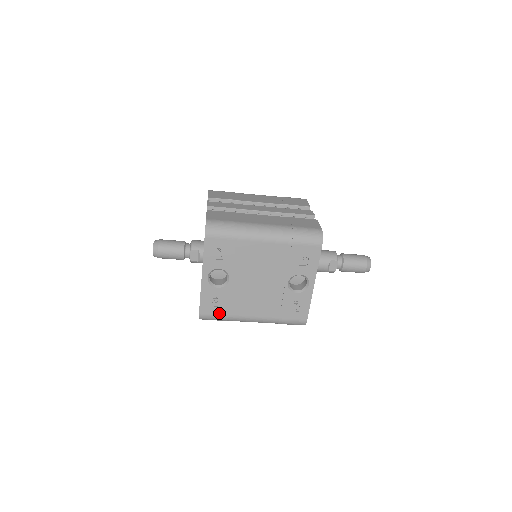
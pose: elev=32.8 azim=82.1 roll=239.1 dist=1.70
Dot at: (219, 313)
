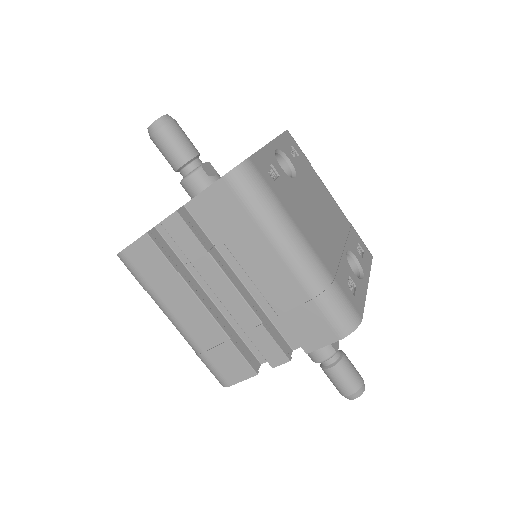
Dot at: (272, 187)
